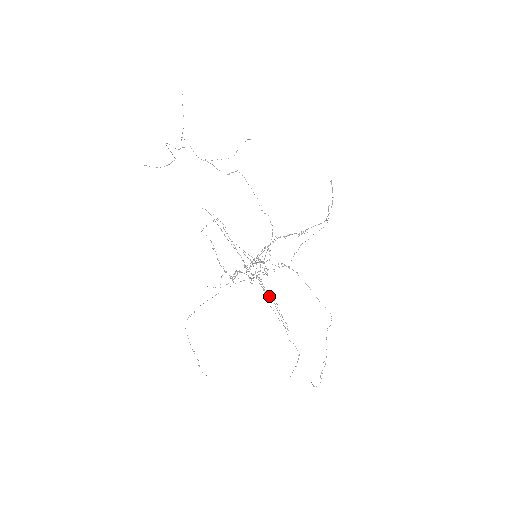
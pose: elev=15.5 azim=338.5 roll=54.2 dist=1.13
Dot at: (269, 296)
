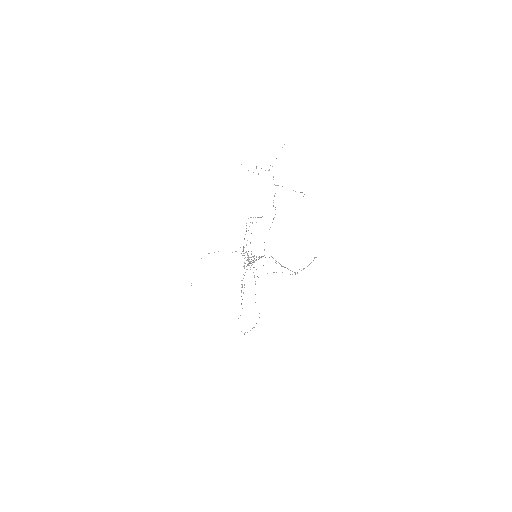
Dot at: occluded
